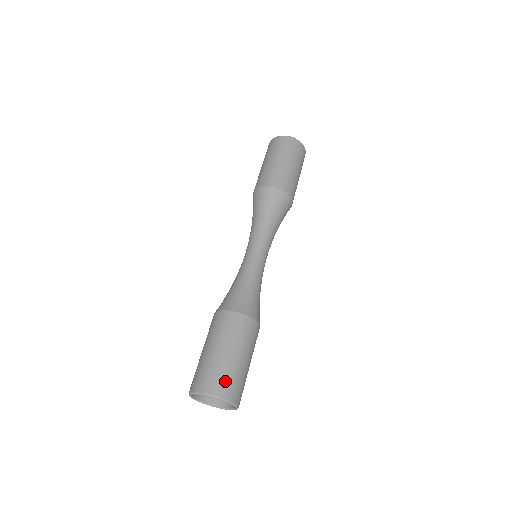
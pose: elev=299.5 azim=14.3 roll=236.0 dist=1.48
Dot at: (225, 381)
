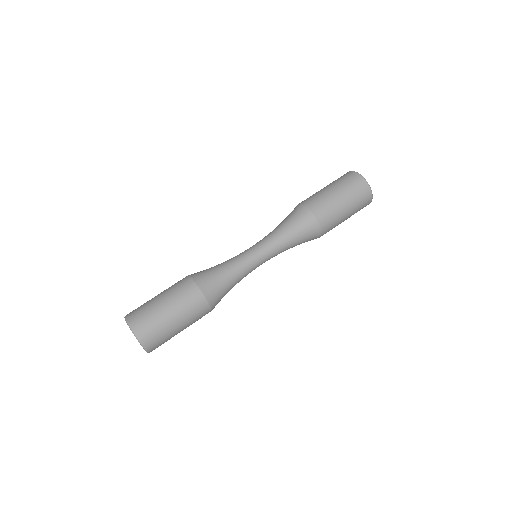
Dot at: (154, 336)
